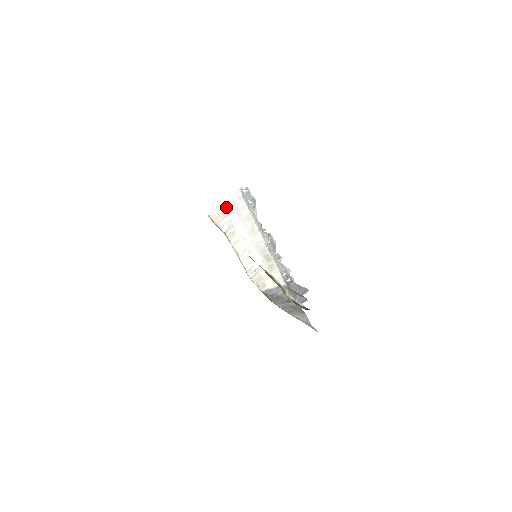
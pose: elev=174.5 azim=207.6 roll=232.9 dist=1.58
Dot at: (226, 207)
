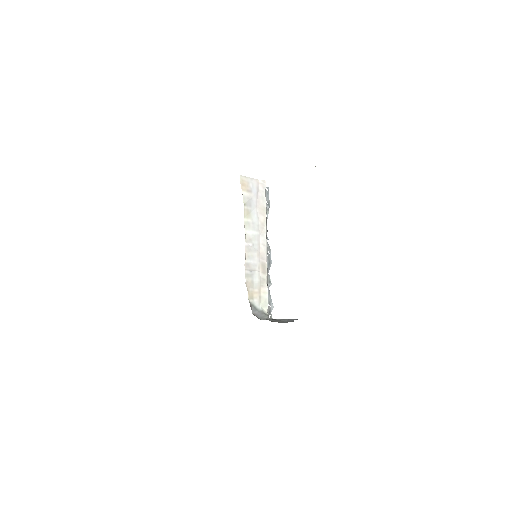
Dot at: (252, 184)
